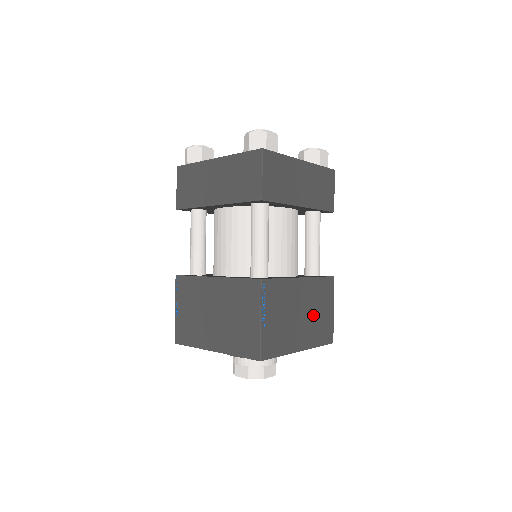
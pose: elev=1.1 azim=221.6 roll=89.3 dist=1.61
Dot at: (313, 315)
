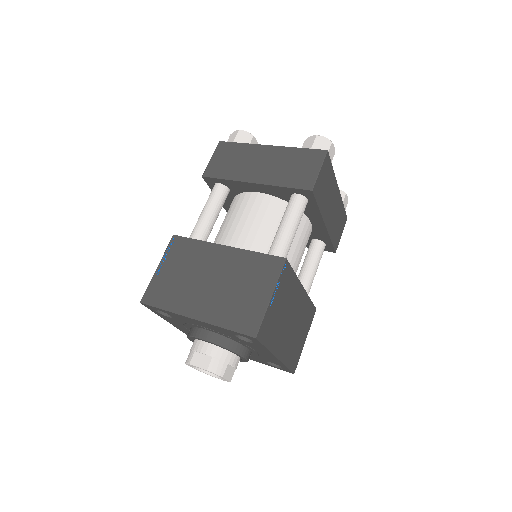
Dot at: (295, 331)
